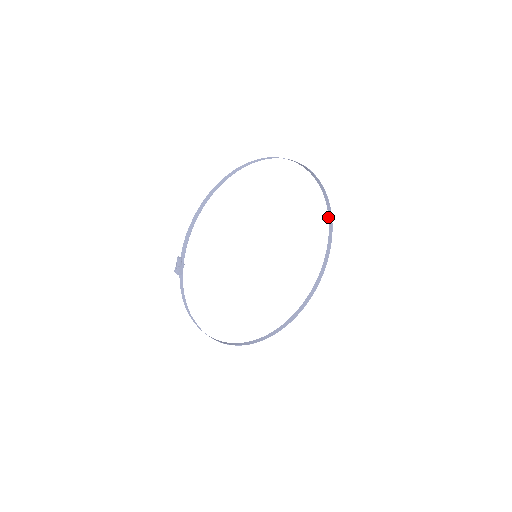
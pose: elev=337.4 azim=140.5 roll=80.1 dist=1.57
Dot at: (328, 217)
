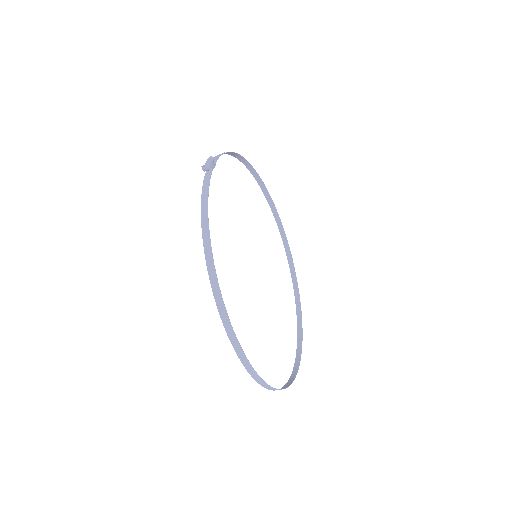
Dot at: (296, 311)
